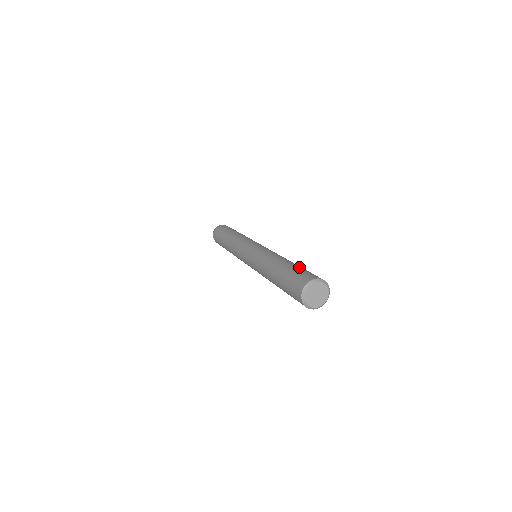
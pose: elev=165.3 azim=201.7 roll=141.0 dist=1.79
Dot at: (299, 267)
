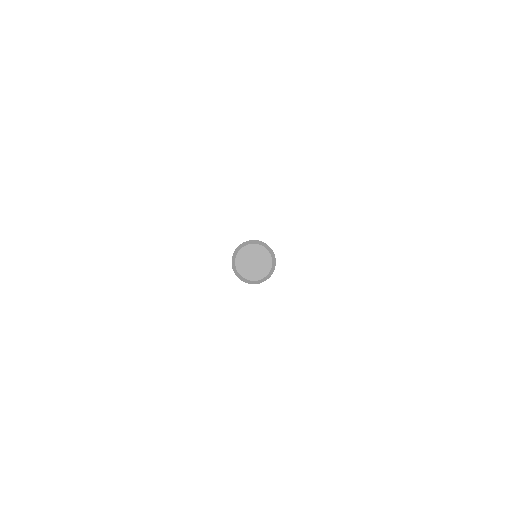
Dot at: occluded
